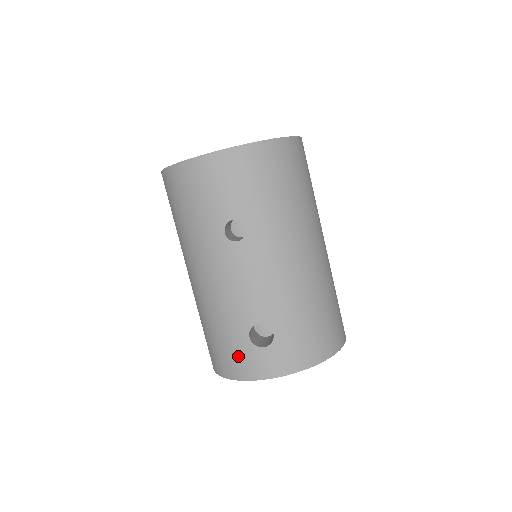
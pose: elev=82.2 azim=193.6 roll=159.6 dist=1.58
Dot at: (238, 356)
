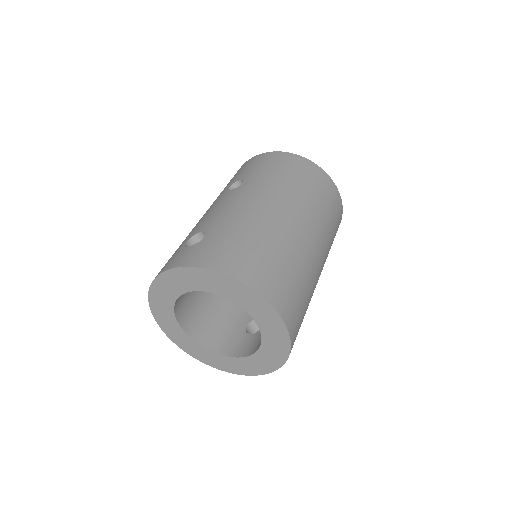
Dot at: occluded
